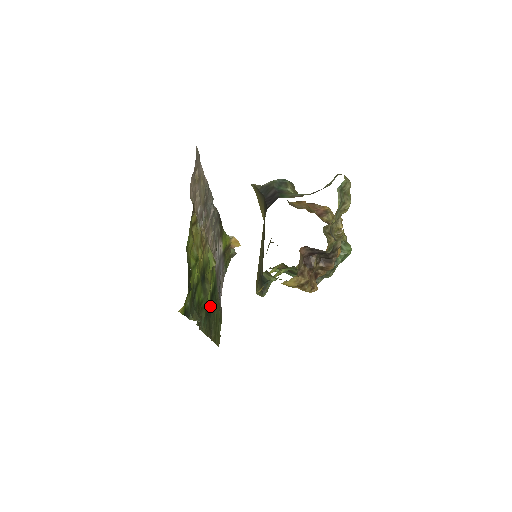
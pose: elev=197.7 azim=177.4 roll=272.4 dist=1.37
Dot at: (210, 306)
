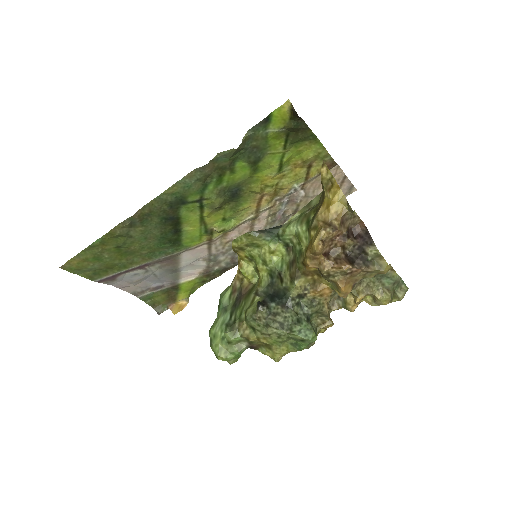
Dot at: (174, 220)
